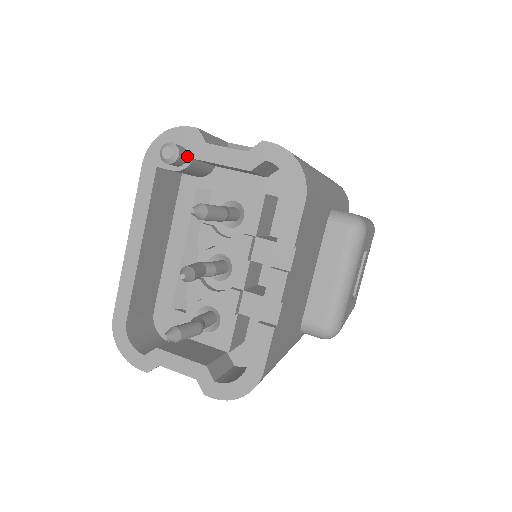
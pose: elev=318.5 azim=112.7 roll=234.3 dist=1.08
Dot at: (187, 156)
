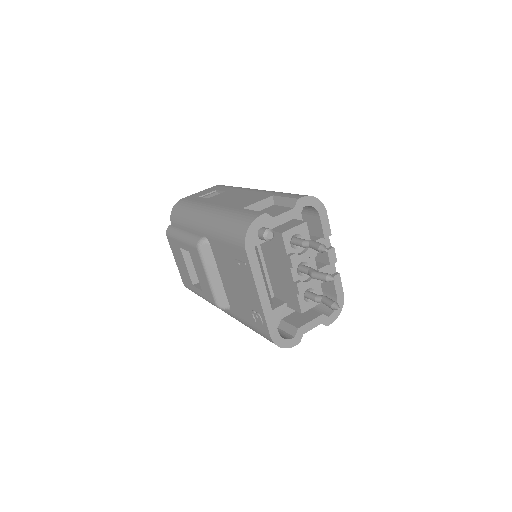
Dot at: occluded
